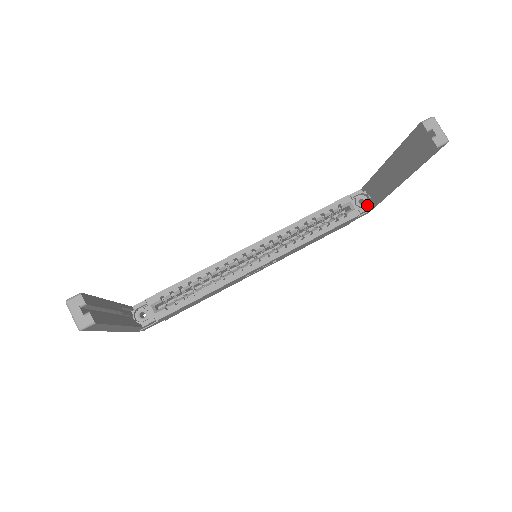
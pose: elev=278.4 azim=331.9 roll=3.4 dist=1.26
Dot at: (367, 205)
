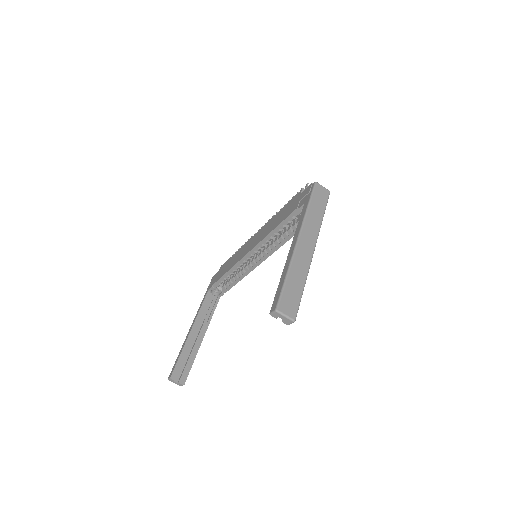
Dot at: occluded
